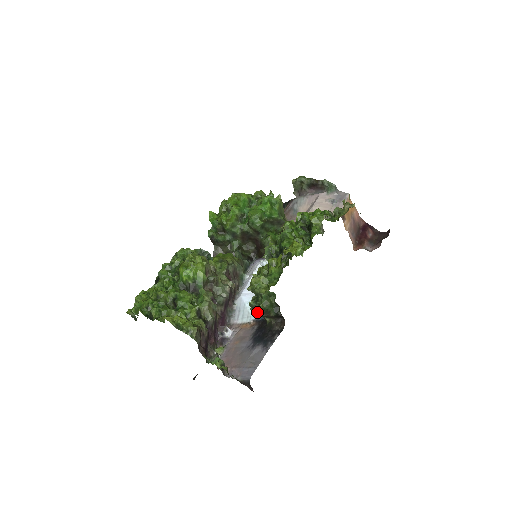
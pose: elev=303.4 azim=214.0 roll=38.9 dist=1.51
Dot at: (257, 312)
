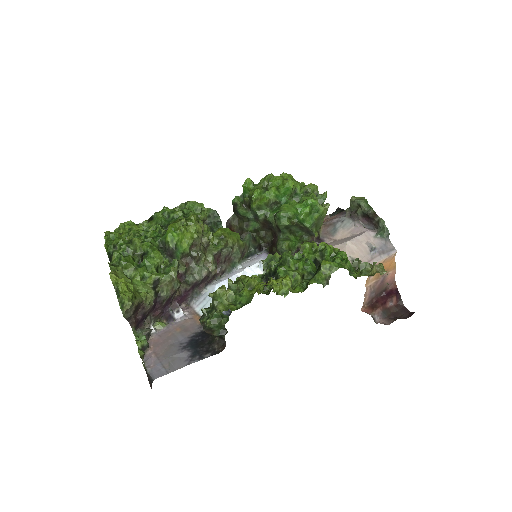
Dot at: (203, 323)
